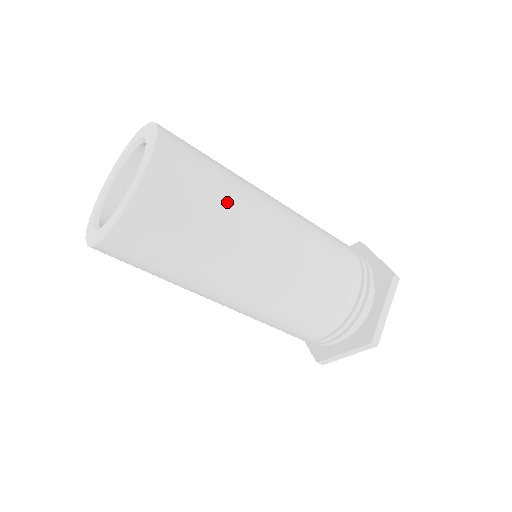
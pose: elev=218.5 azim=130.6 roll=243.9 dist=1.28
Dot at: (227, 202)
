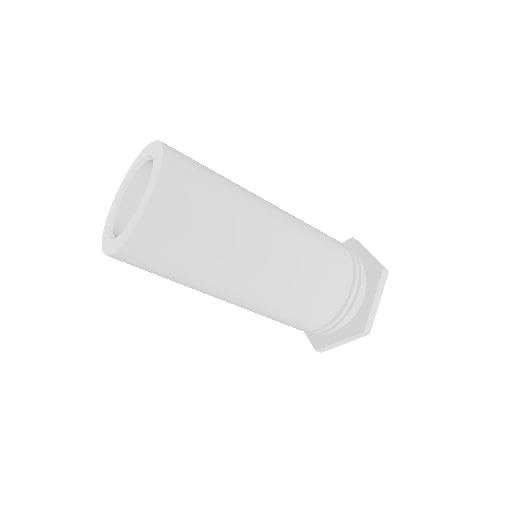
Dot at: (199, 268)
